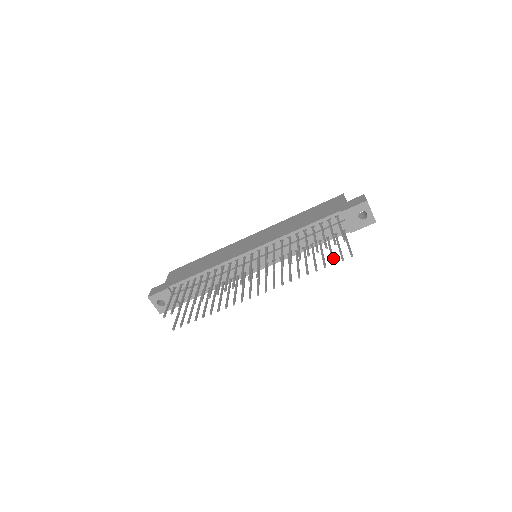
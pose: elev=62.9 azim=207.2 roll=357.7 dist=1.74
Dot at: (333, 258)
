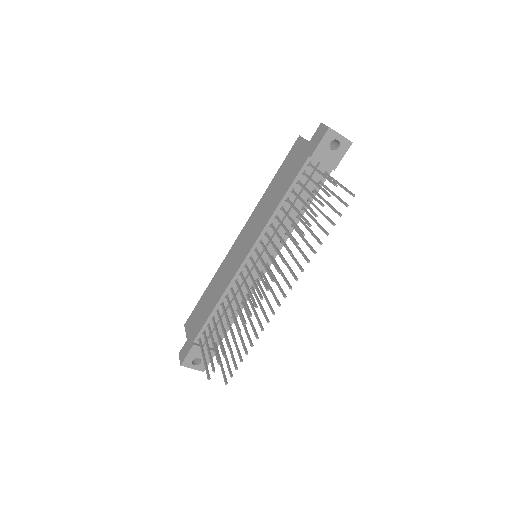
Dot at: (336, 210)
